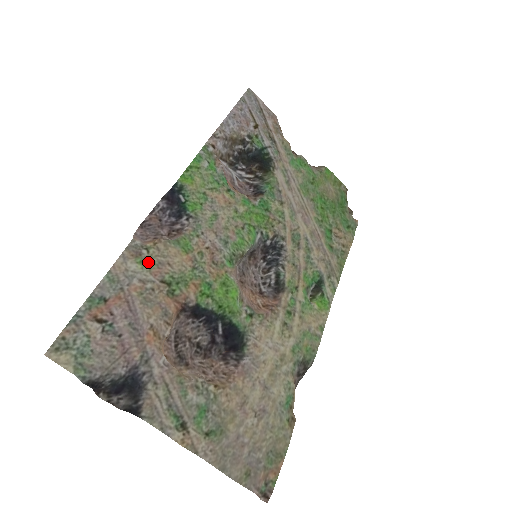
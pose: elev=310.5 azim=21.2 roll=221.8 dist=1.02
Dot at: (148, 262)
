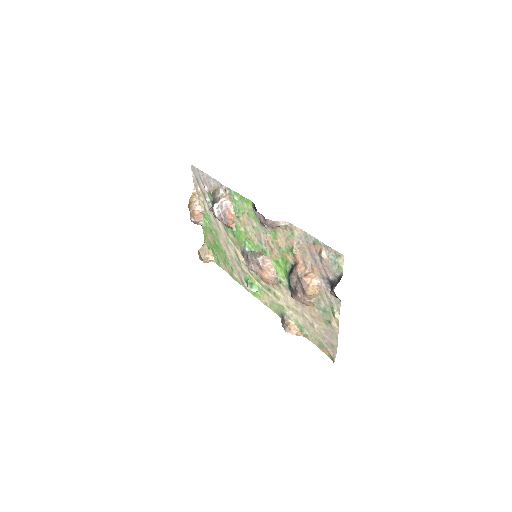
Dot at: (291, 235)
